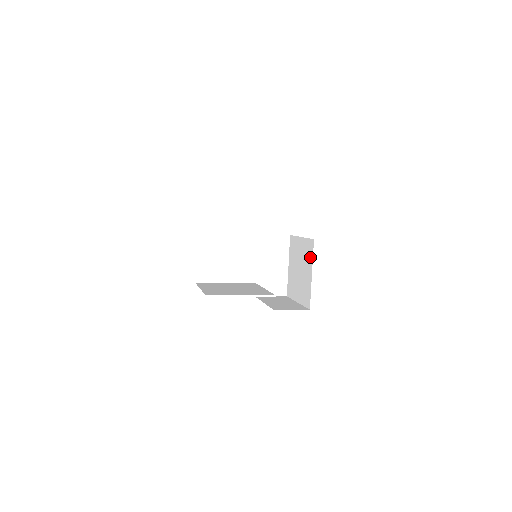
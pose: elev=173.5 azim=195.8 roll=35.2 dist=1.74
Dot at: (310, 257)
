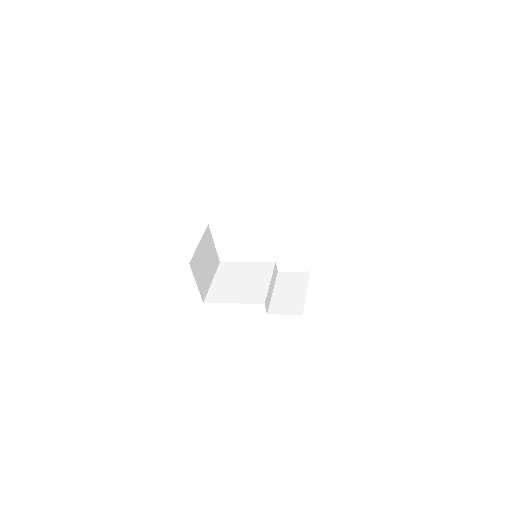
Dot at: occluded
